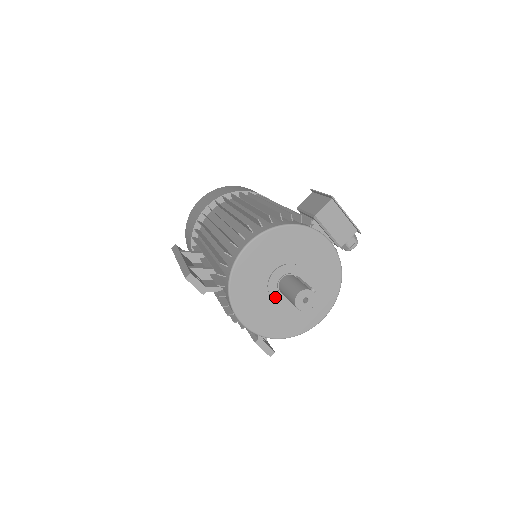
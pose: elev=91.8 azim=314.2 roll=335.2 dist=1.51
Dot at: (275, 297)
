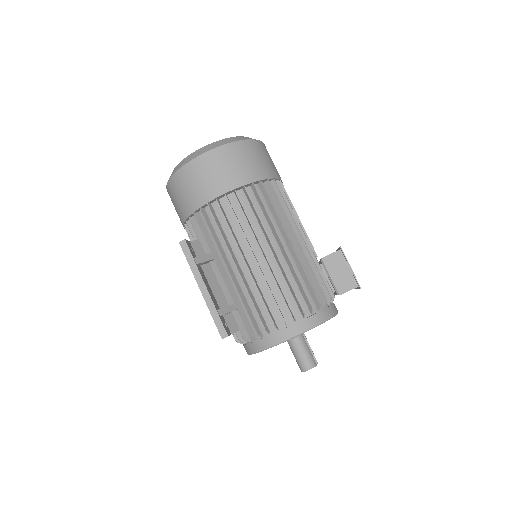
Dot at: occluded
